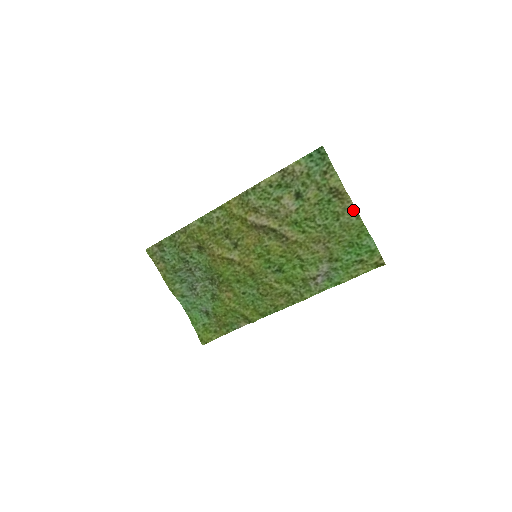
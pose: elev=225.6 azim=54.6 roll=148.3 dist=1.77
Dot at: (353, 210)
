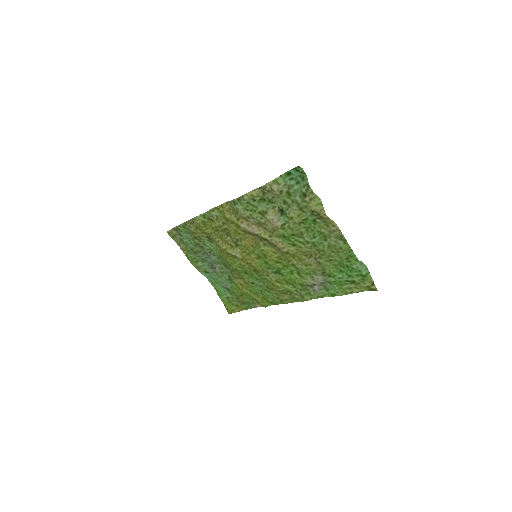
Dot at: (339, 234)
